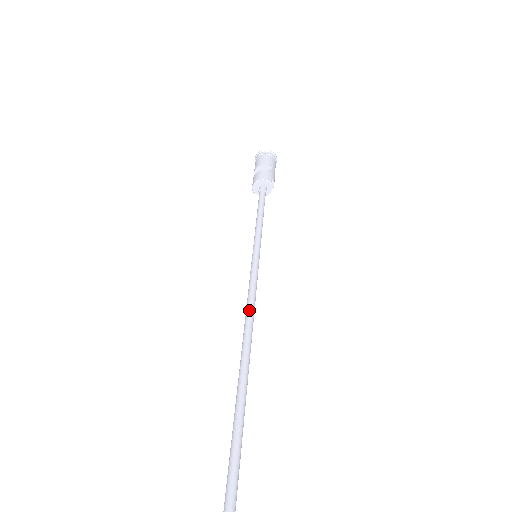
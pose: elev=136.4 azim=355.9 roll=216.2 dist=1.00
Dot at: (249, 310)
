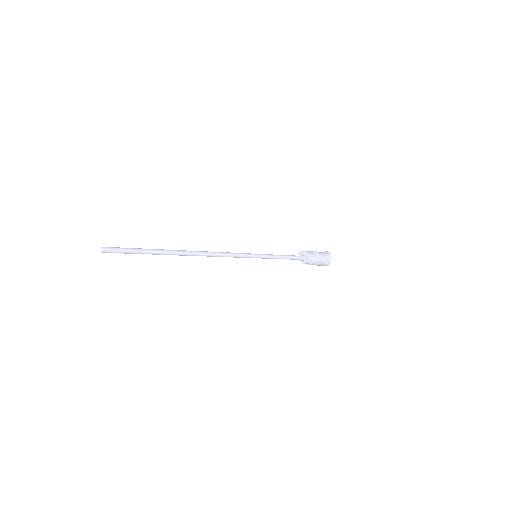
Dot at: (221, 252)
